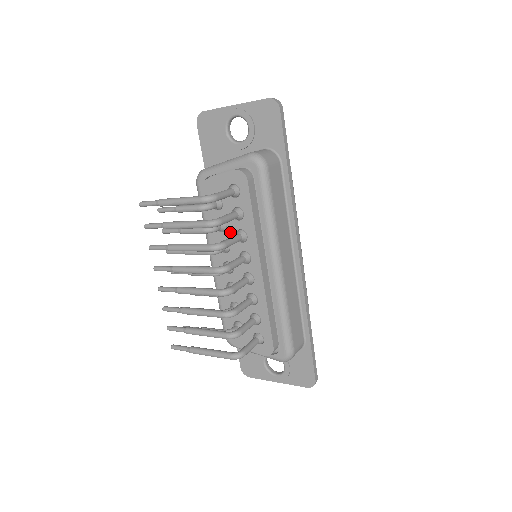
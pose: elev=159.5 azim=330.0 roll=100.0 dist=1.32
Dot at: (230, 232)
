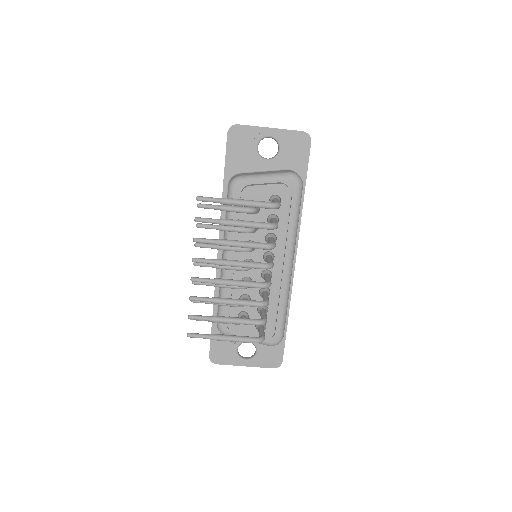
Dot at: (260, 234)
